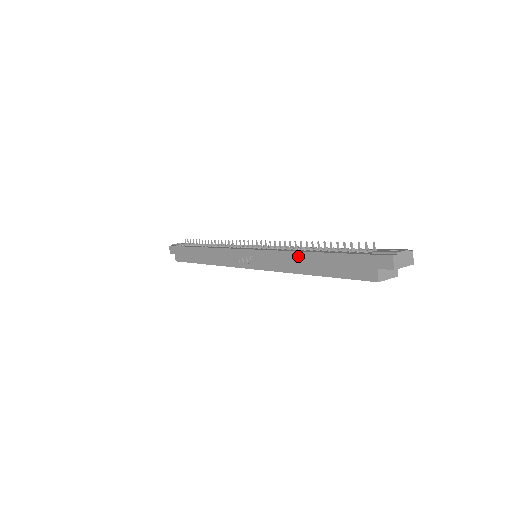
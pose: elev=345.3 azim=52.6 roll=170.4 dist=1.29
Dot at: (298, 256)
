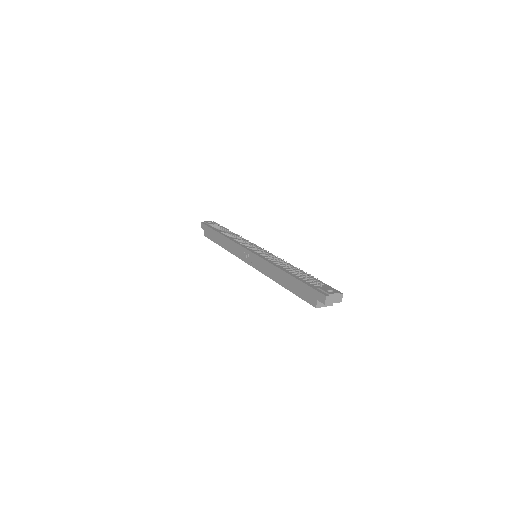
Dot at: (278, 271)
